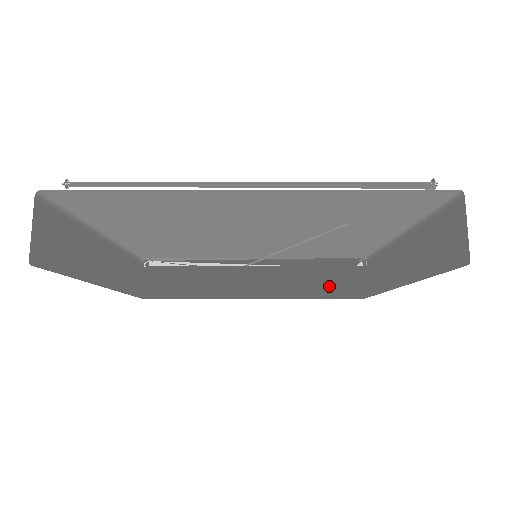
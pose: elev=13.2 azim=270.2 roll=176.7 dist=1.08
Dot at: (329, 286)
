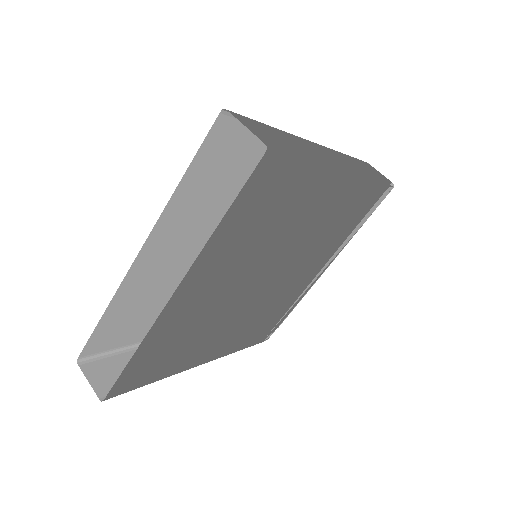
Dot at: (297, 229)
